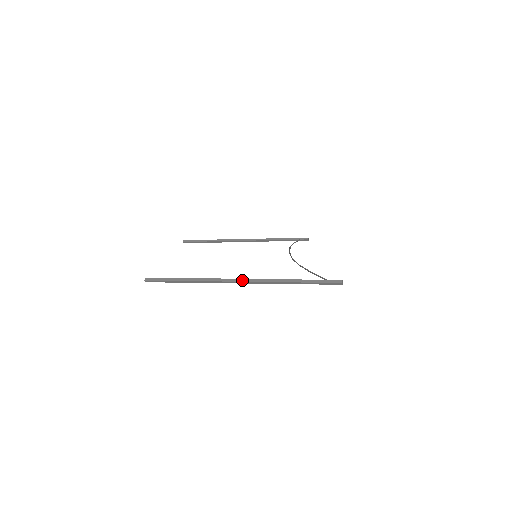
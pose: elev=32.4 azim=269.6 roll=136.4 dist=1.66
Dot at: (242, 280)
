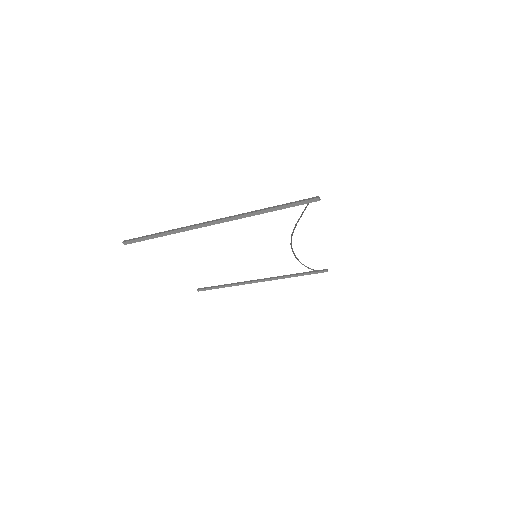
Dot at: (216, 220)
